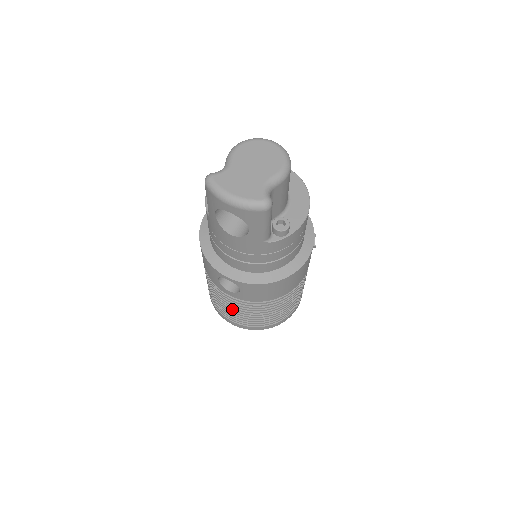
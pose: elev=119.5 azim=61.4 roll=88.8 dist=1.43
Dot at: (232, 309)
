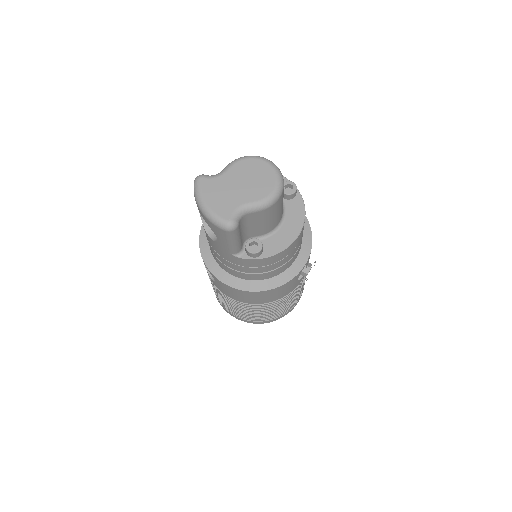
Dot at: (215, 291)
